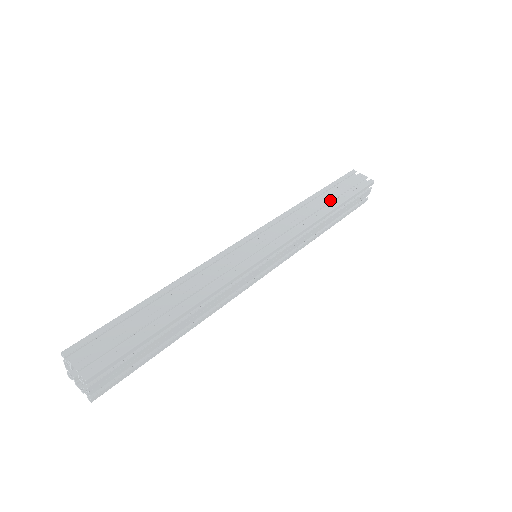
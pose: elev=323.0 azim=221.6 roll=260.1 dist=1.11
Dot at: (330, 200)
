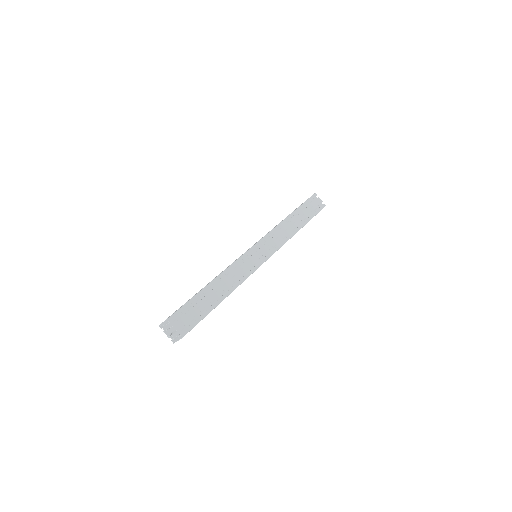
Dot at: (301, 220)
